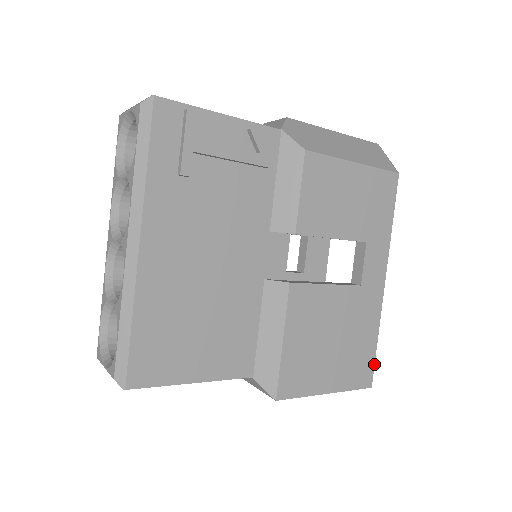
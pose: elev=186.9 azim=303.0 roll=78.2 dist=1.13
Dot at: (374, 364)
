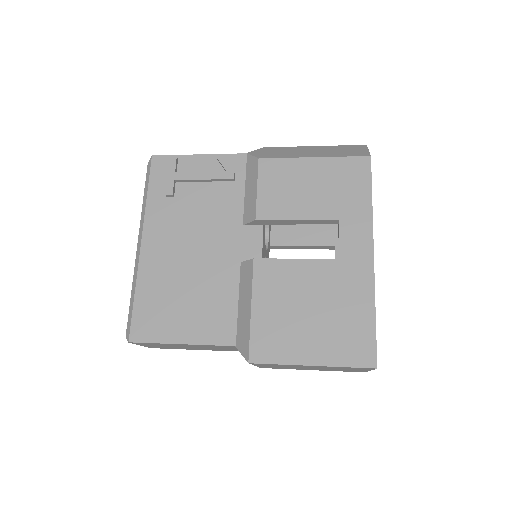
Dot at: (376, 341)
